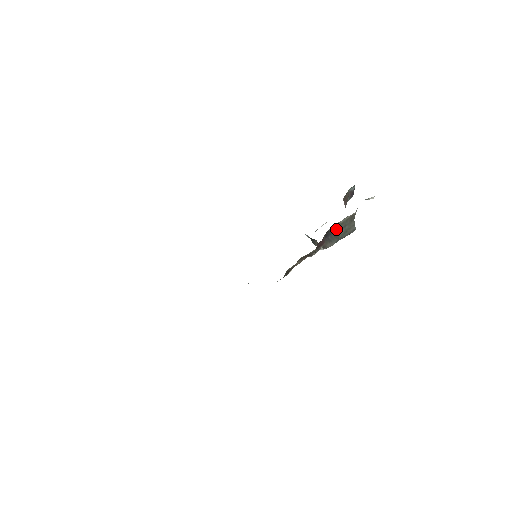
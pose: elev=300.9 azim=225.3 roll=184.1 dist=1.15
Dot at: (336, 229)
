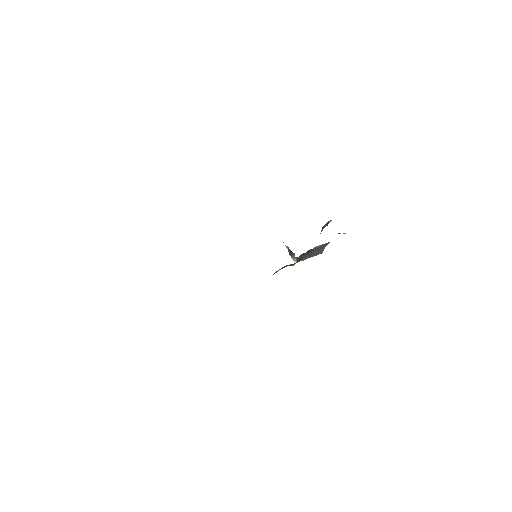
Dot at: (313, 250)
